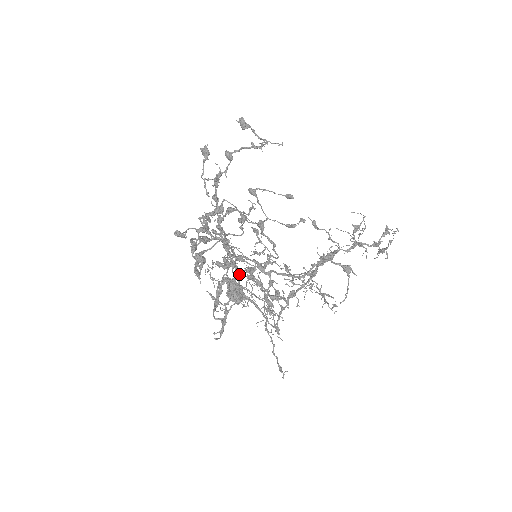
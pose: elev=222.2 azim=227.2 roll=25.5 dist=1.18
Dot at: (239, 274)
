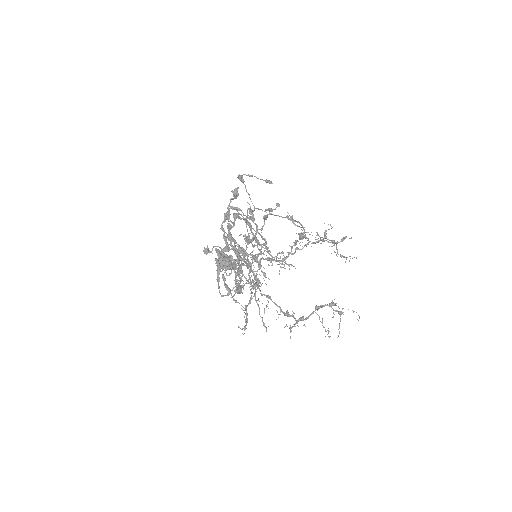
Dot at: (261, 294)
